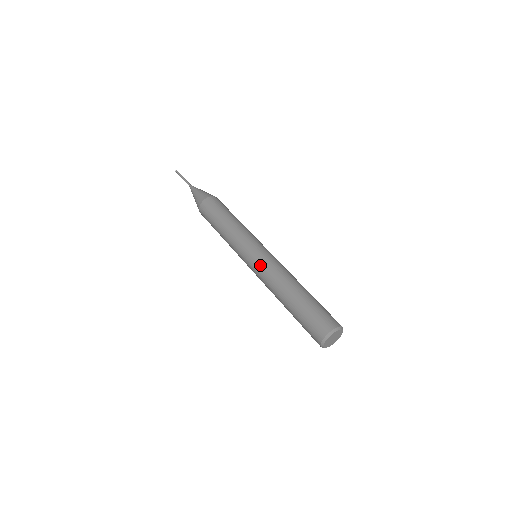
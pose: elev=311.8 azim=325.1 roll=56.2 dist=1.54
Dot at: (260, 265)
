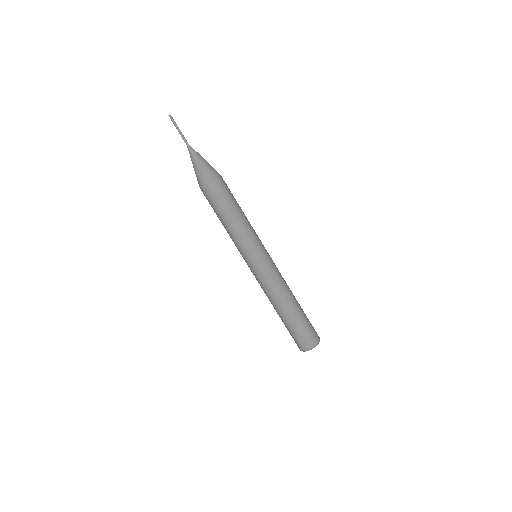
Dot at: (259, 277)
